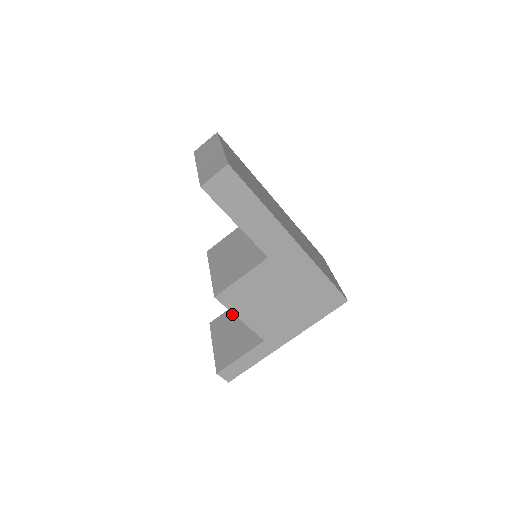
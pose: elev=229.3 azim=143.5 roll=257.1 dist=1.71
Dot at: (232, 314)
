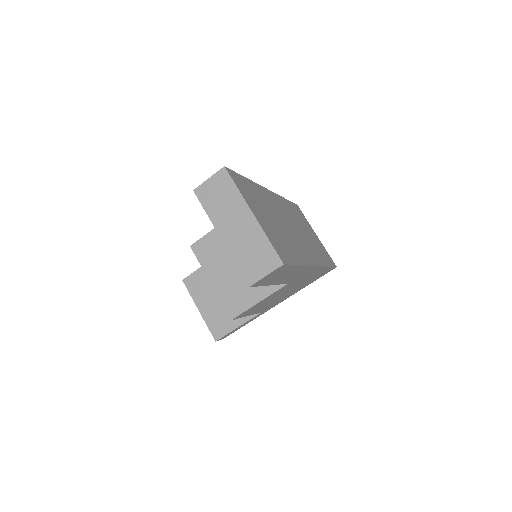
Dot at: occluded
